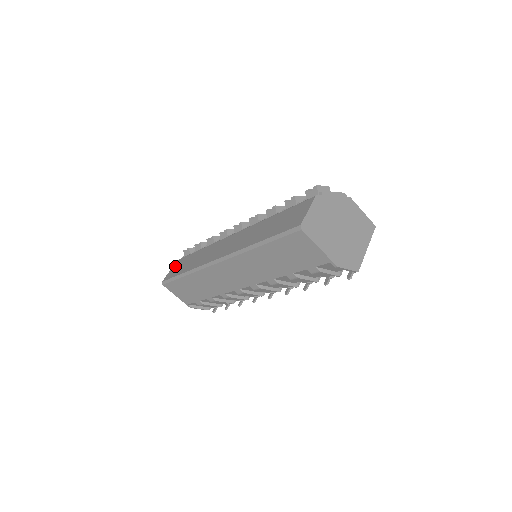
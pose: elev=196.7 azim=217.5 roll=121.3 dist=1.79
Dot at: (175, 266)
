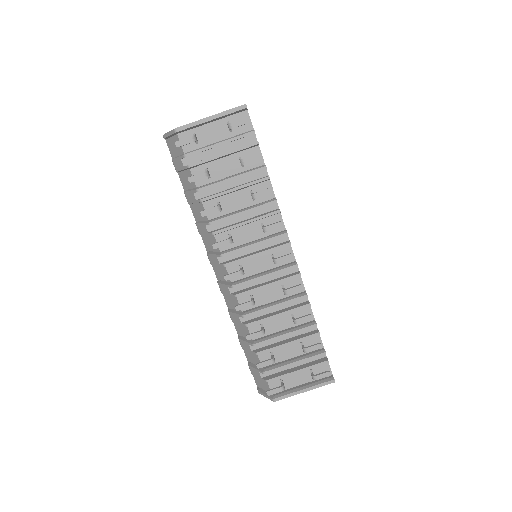
Dot at: occluded
